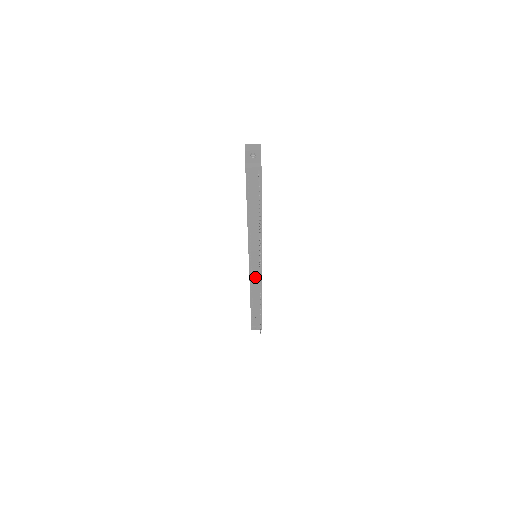
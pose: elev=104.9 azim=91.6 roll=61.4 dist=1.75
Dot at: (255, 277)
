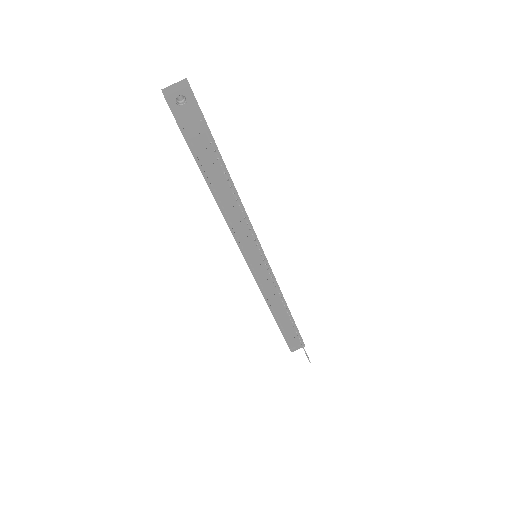
Dot at: (267, 285)
